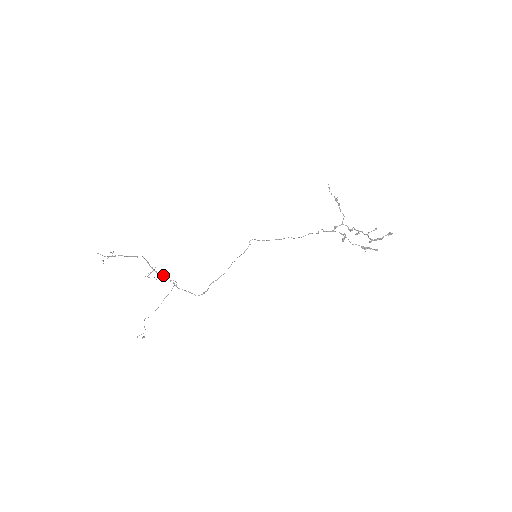
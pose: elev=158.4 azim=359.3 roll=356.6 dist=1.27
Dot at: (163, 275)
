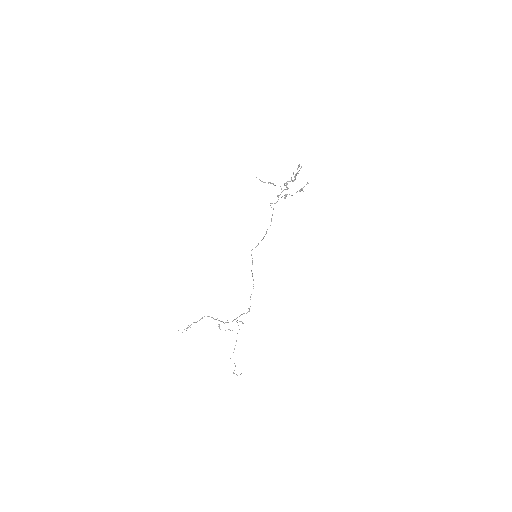
Dot at: occluded
